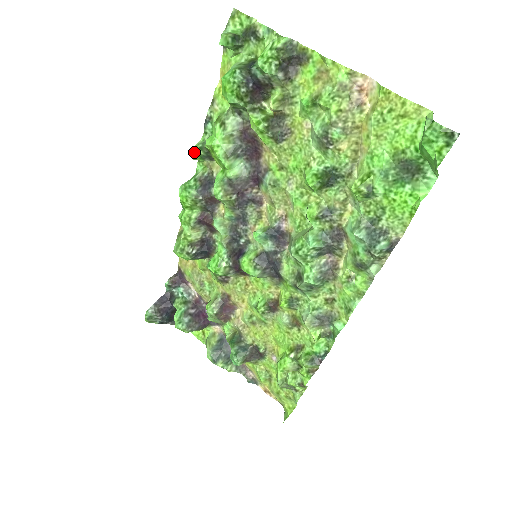
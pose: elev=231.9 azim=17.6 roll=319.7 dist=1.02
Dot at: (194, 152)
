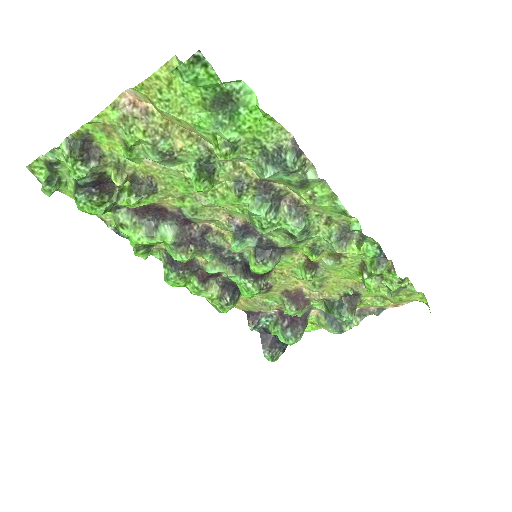
Dot at: occluded
